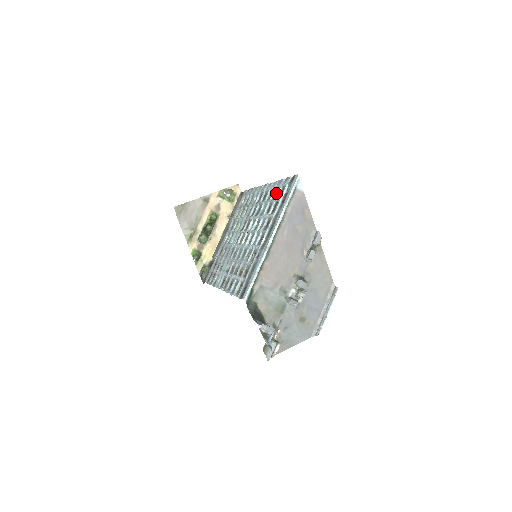
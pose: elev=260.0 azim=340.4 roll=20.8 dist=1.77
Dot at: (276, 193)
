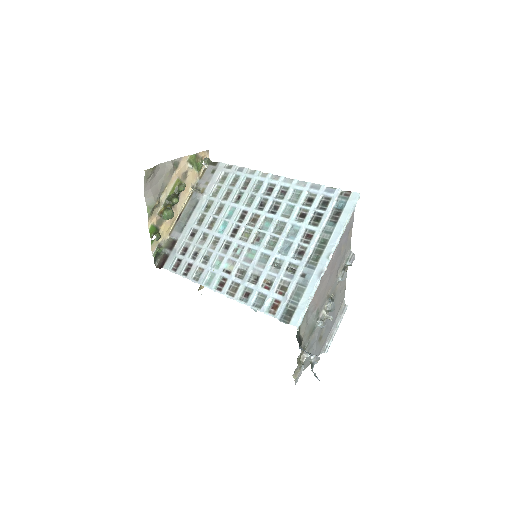
Dot at: (313, 200)
